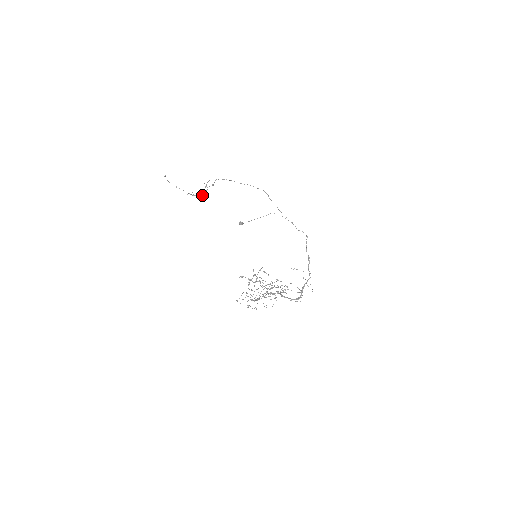
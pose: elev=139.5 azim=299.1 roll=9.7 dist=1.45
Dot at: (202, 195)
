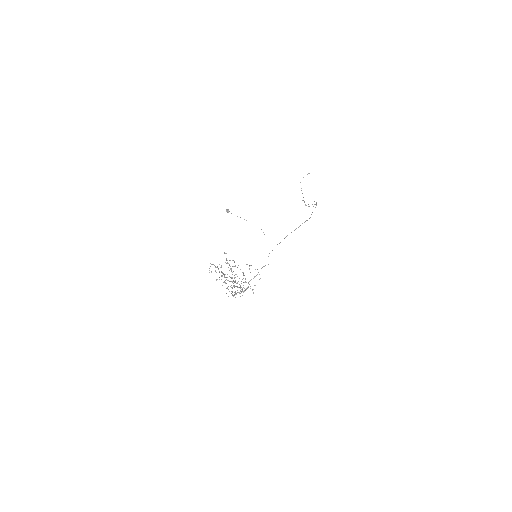
Dot at: occluded
